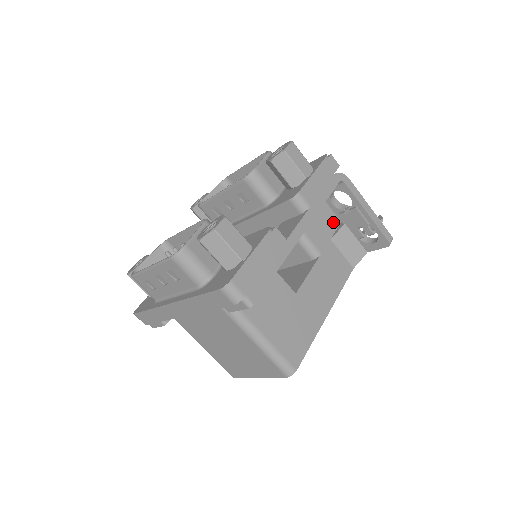
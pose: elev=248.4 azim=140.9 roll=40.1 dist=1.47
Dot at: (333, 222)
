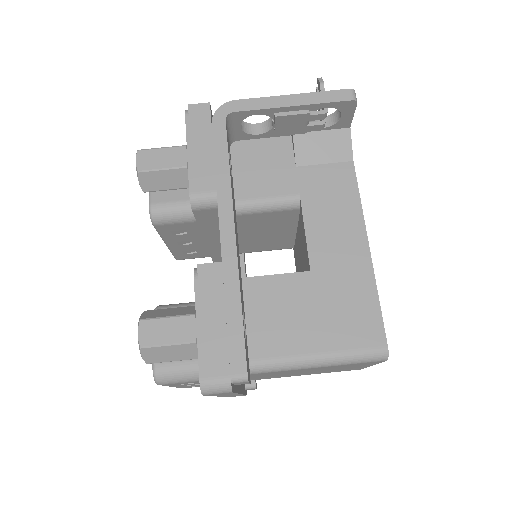
Dot at: (282, 145)
